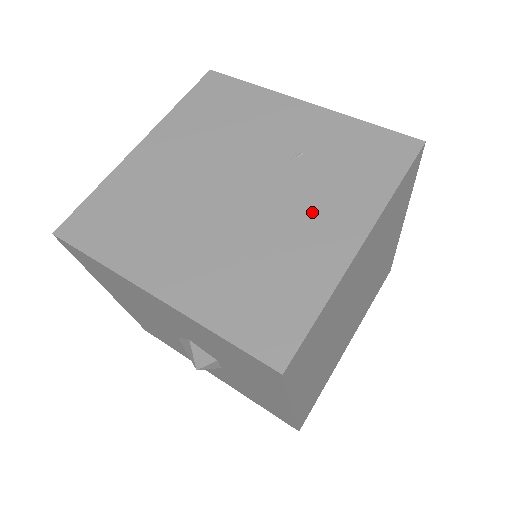
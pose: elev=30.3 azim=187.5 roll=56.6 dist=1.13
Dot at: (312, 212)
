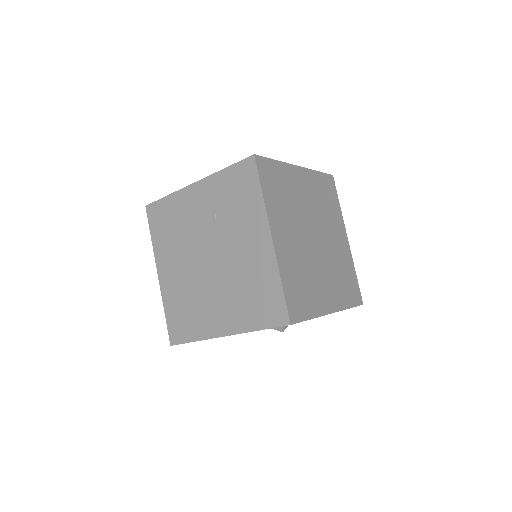
Dot at: (243, 241)
